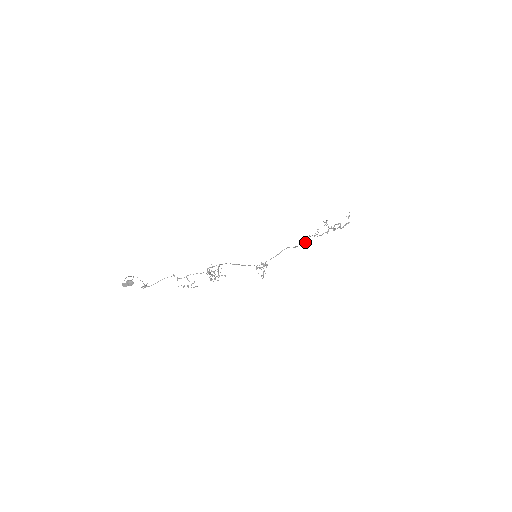
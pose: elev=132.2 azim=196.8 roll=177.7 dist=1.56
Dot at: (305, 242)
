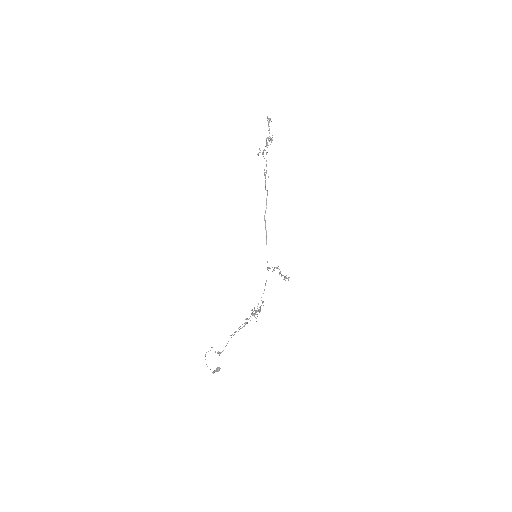
Dot at: (267, 194)
